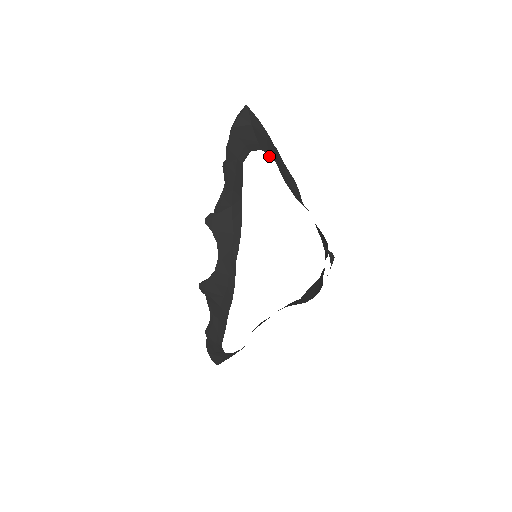
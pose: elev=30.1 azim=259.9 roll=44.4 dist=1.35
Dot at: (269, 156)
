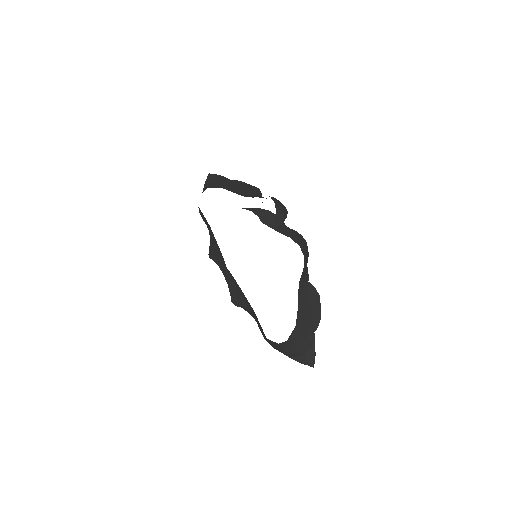
Dot at: occluded
